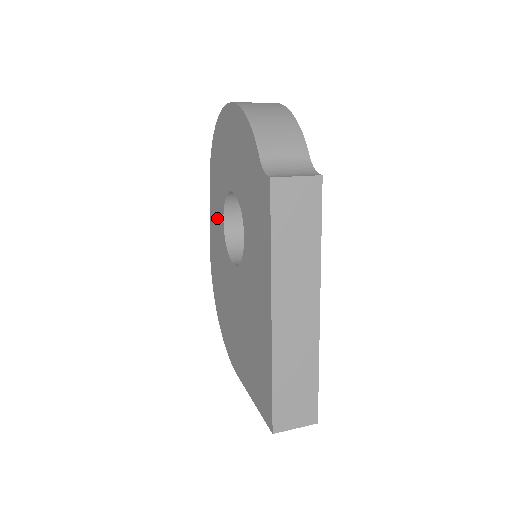
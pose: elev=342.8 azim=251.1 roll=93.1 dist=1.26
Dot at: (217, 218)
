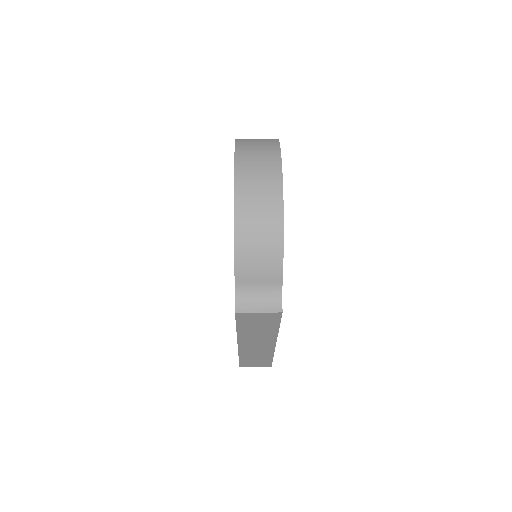
Dot at: occluded
